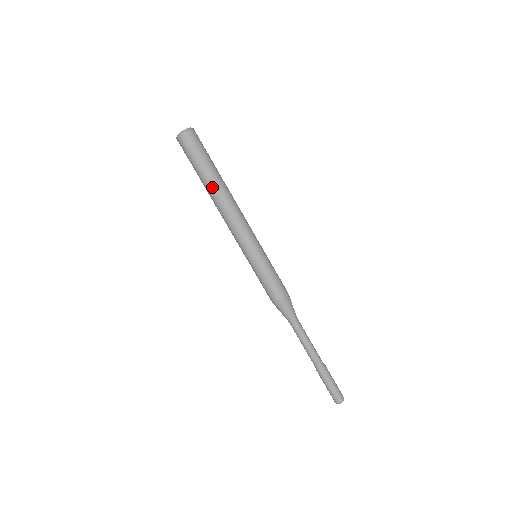
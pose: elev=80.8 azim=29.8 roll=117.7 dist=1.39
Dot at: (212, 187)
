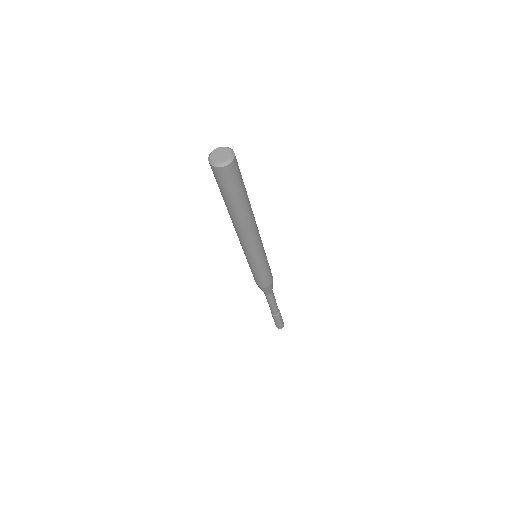
Dot at: (233, 215)
